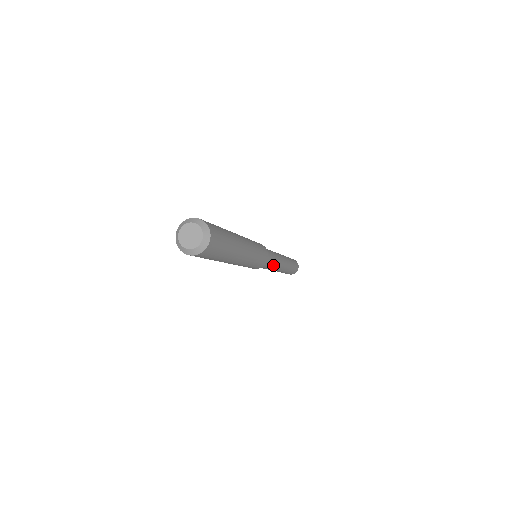
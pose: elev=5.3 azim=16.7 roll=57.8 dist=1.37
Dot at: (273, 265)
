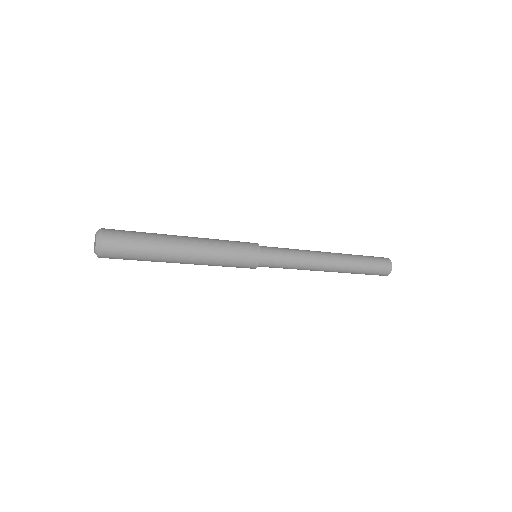
Dot at: (293, 266)
